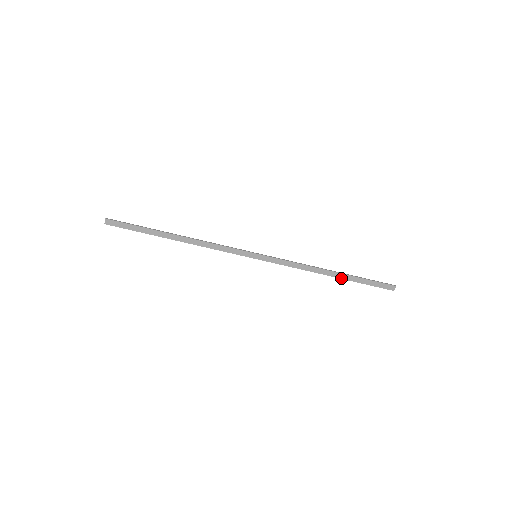
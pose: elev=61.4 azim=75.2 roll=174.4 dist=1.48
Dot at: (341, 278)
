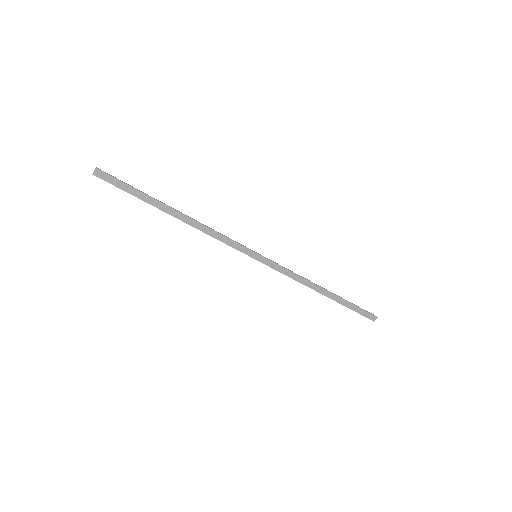
Dot at: (331, 298)
